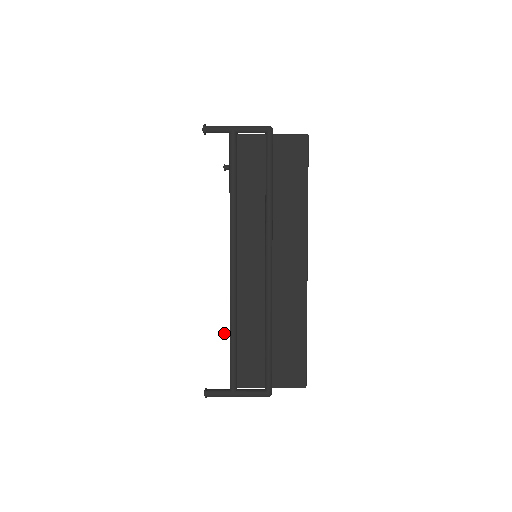
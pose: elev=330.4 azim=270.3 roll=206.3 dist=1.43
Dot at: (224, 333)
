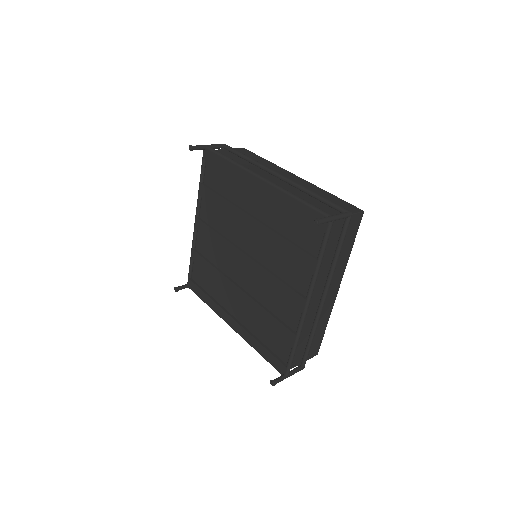
Dot at: (272, 381)
